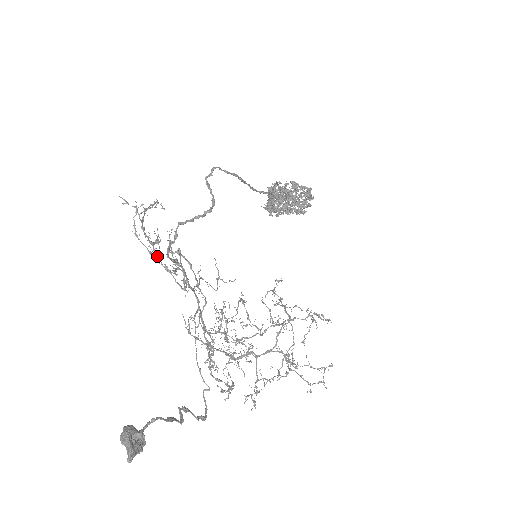
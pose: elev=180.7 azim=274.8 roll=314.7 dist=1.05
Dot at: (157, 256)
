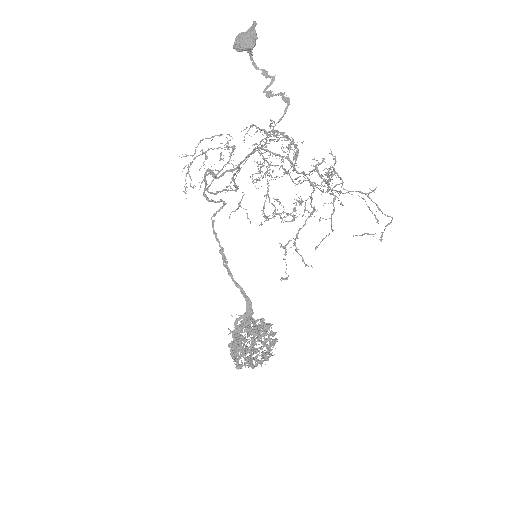
Dot at: occluded
